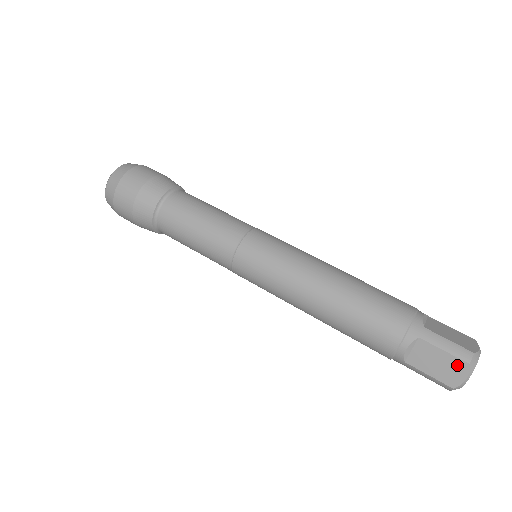
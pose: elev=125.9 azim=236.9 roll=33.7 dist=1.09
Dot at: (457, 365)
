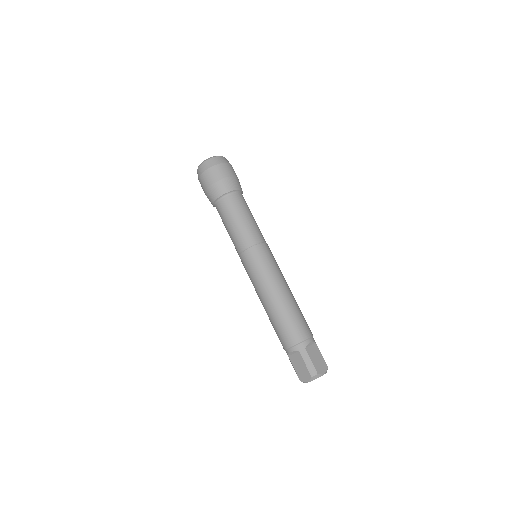
Dot at: (307, 374)
